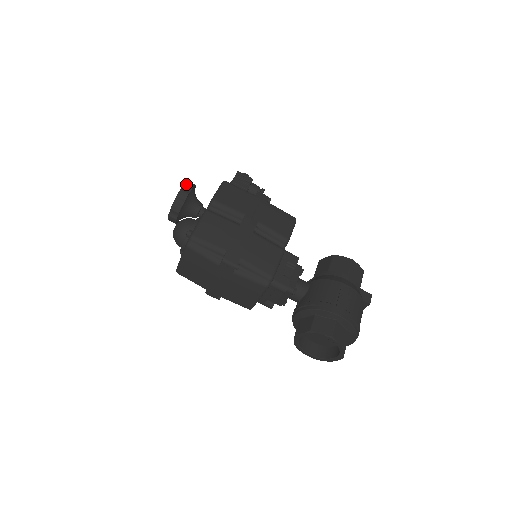
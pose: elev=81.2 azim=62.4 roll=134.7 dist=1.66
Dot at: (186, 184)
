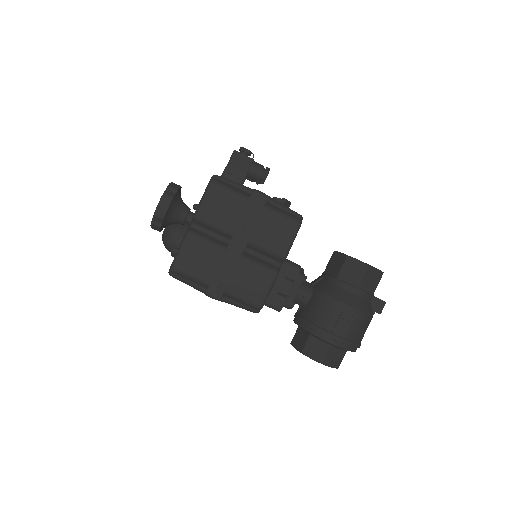
Dot at: (162, 199)
